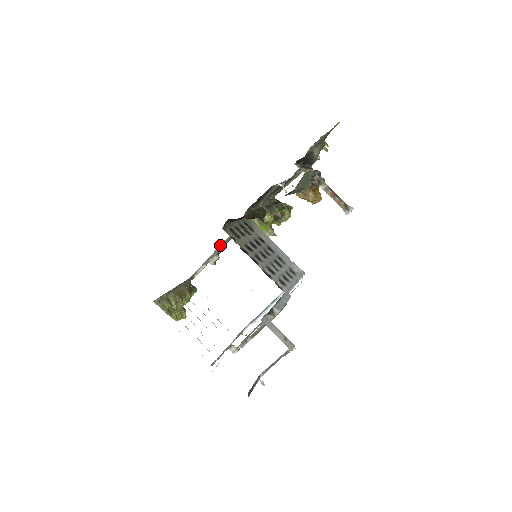
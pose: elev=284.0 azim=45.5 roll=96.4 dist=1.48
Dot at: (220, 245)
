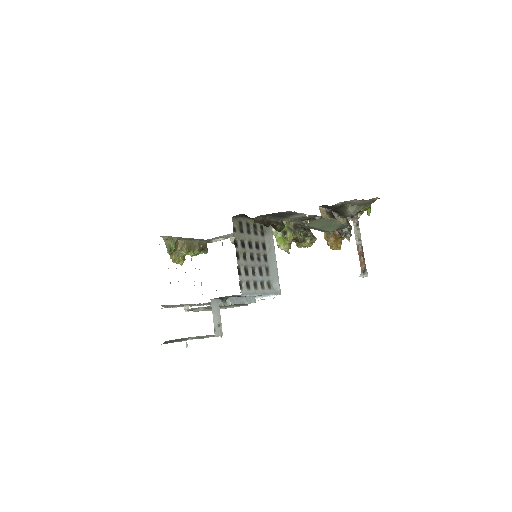
Dot at: occluded
